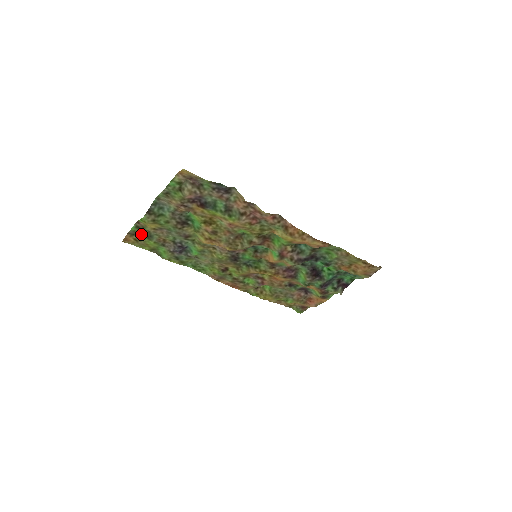
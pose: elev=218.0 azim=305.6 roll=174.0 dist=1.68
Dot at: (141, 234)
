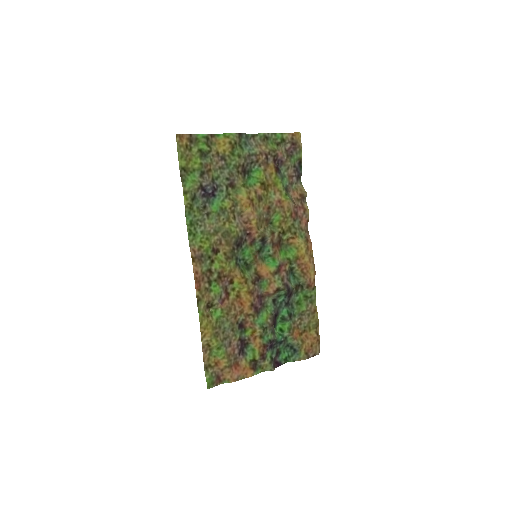
Dot at: (198, 147)
